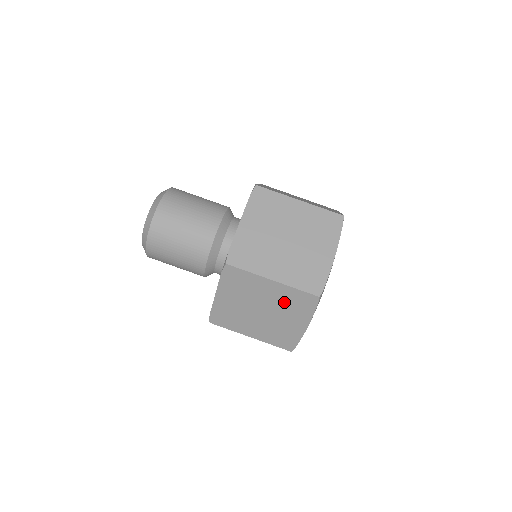
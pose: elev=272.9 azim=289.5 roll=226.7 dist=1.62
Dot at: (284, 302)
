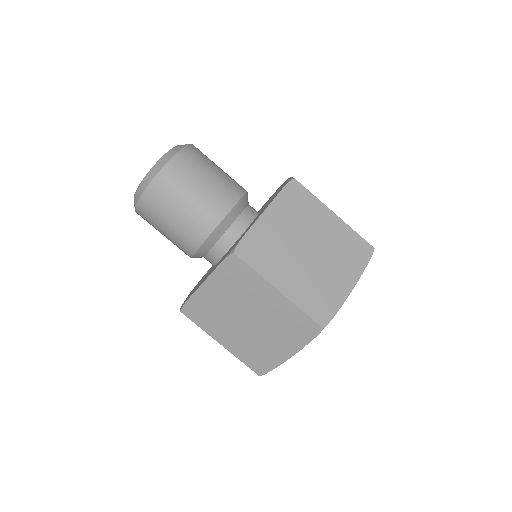
Dot at: occluded
